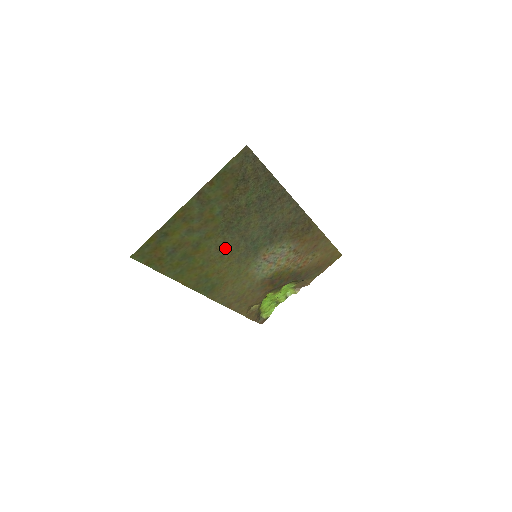
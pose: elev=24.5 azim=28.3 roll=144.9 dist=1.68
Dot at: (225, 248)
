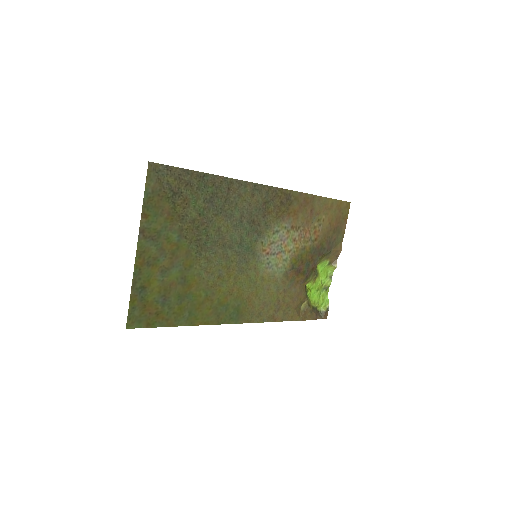
Dot at: (216, 267)
